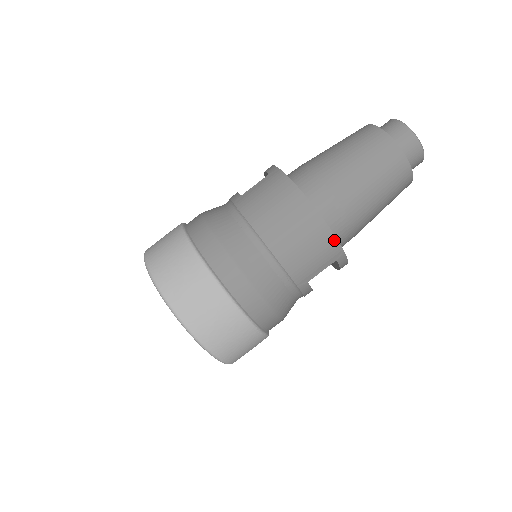
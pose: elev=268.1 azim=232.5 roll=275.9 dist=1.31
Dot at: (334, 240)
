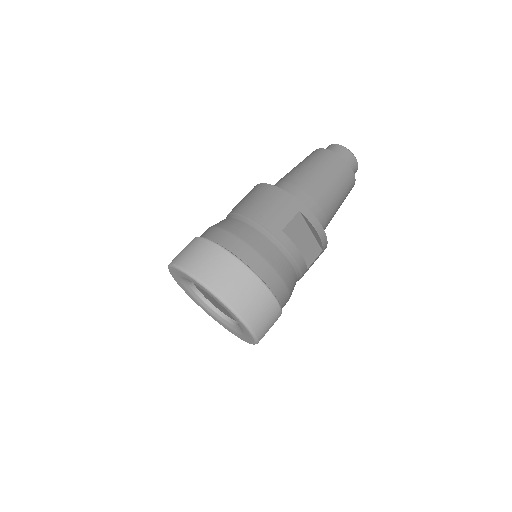
Dot at: (288, 195)
